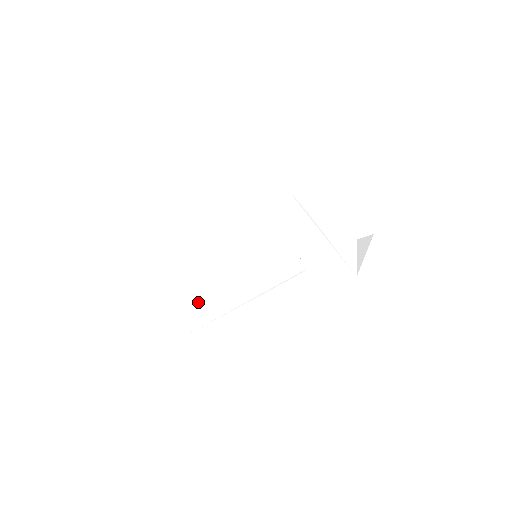
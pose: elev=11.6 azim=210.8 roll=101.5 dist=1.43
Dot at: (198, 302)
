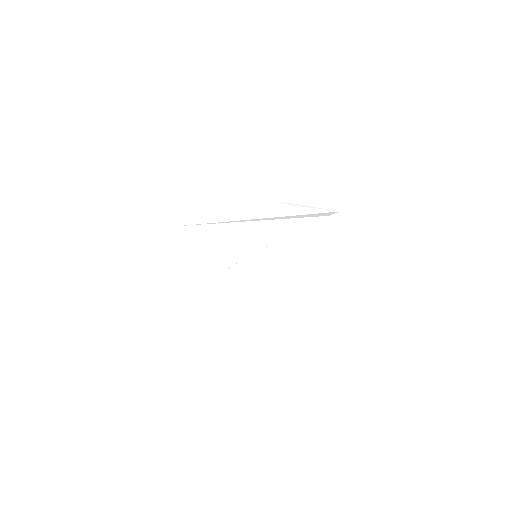
Dot at: (233, 329)
